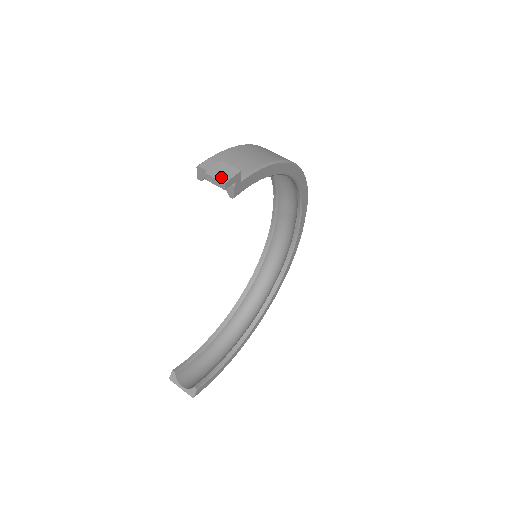
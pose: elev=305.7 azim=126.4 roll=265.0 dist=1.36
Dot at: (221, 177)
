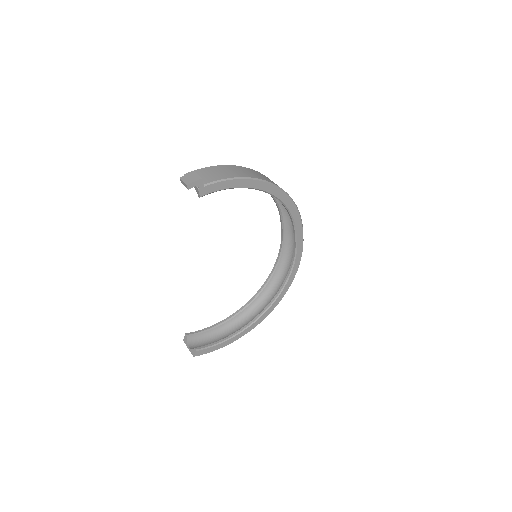
Dot at: (187, 181)
